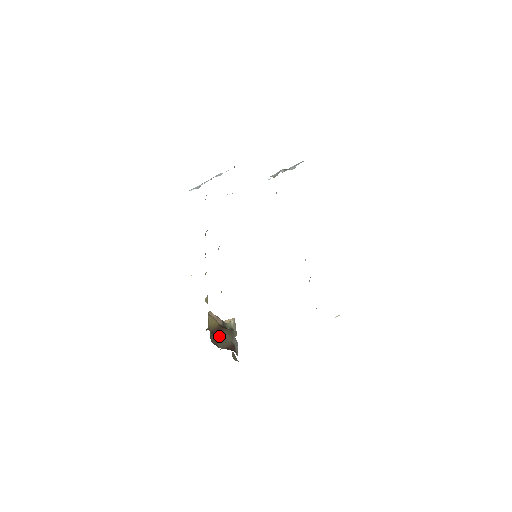
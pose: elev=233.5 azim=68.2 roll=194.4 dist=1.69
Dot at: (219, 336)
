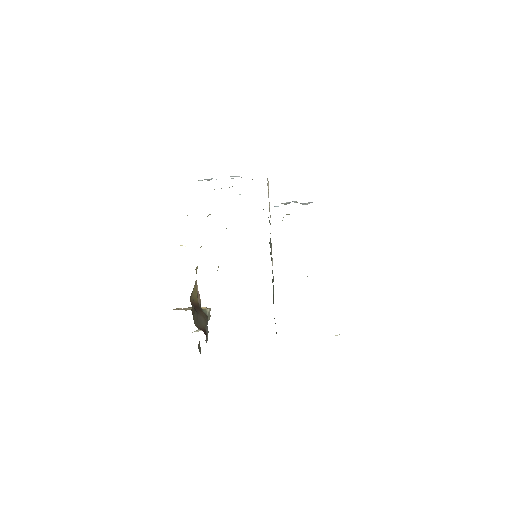
Dot at: (196, 313)
